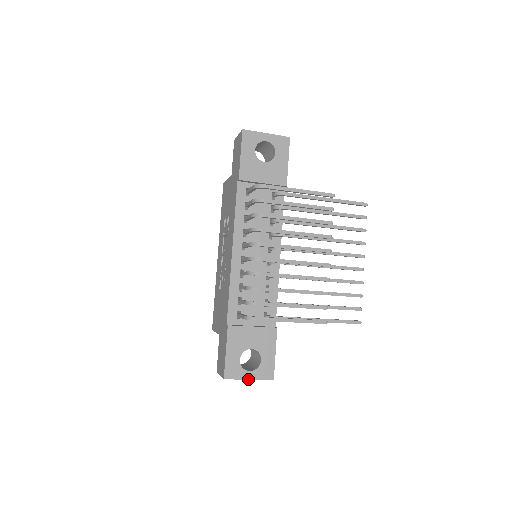
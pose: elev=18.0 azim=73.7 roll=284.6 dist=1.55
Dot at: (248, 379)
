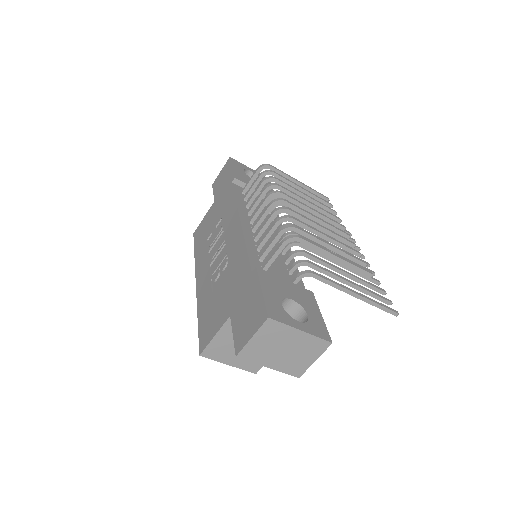
Dot at: (300, 330)
